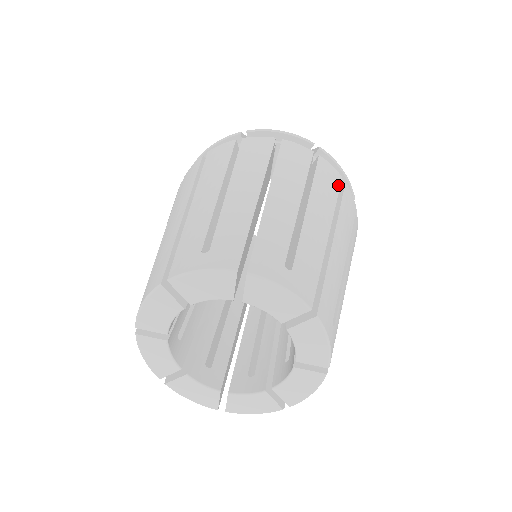
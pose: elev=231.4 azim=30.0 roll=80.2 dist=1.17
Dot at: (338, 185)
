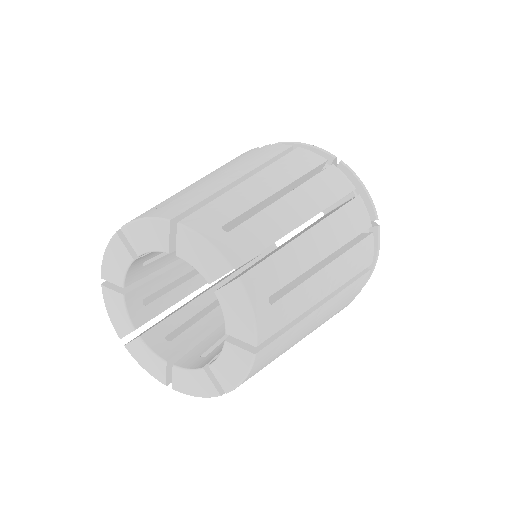
Dot at: (345, 192)
